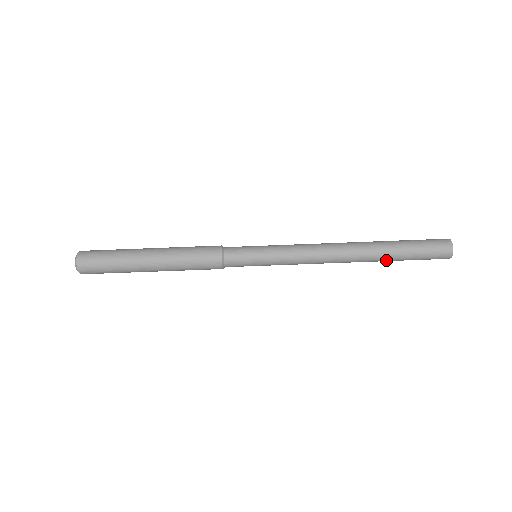
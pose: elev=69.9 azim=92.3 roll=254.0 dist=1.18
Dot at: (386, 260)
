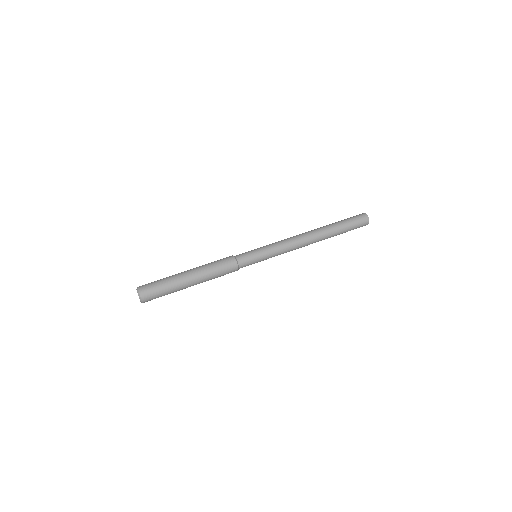
Dot at: (334, 232)
